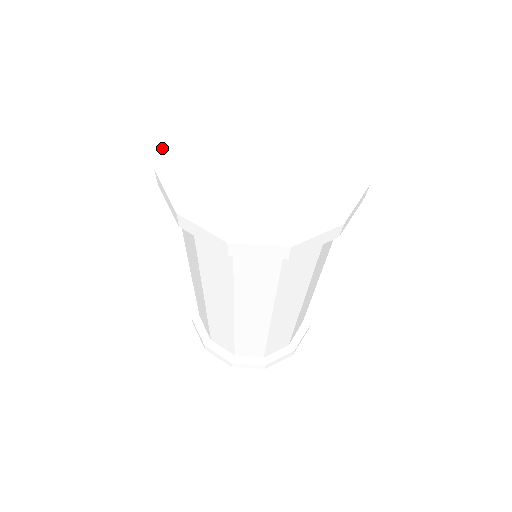
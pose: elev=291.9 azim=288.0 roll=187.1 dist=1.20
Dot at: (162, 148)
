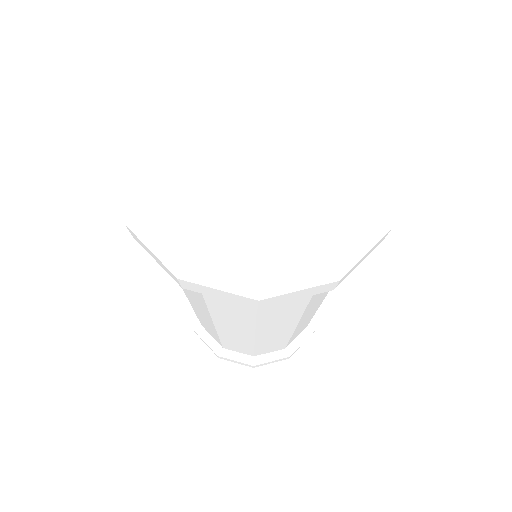
Dot at: (123, 189)
